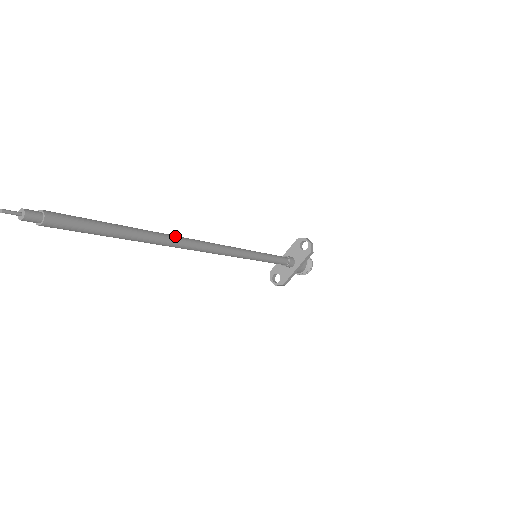
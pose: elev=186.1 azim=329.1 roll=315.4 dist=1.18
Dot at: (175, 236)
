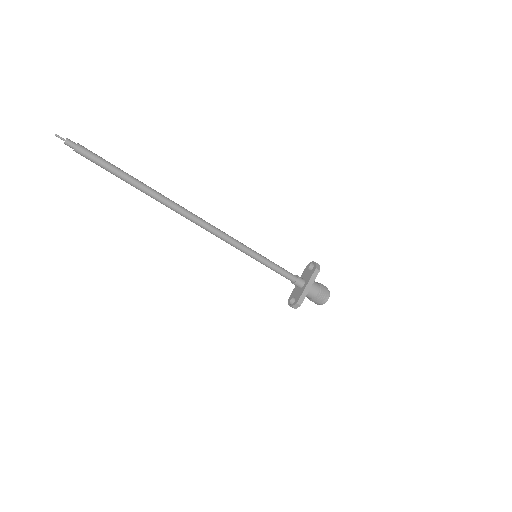
Dot at: occluded
